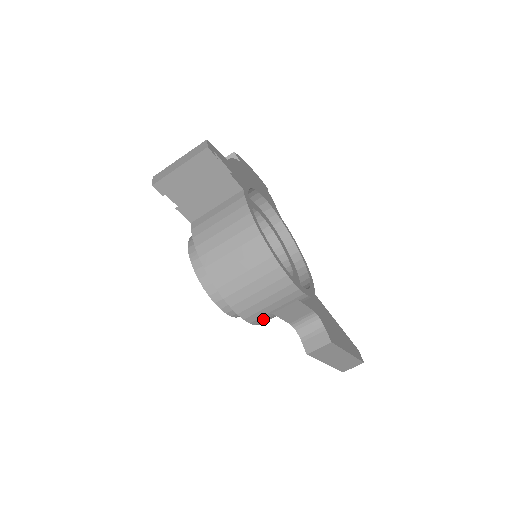
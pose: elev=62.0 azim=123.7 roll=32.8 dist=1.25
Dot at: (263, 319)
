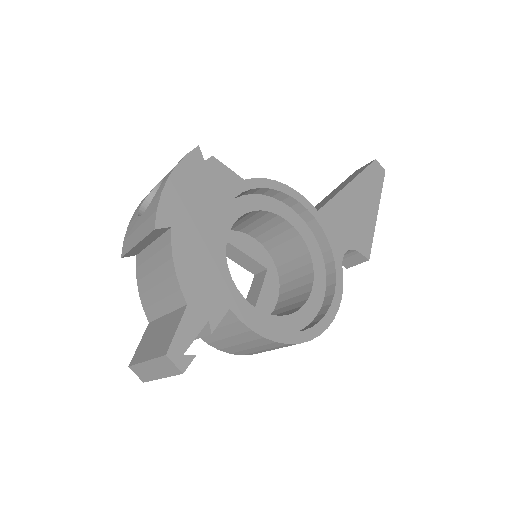
Dot at: occluded
